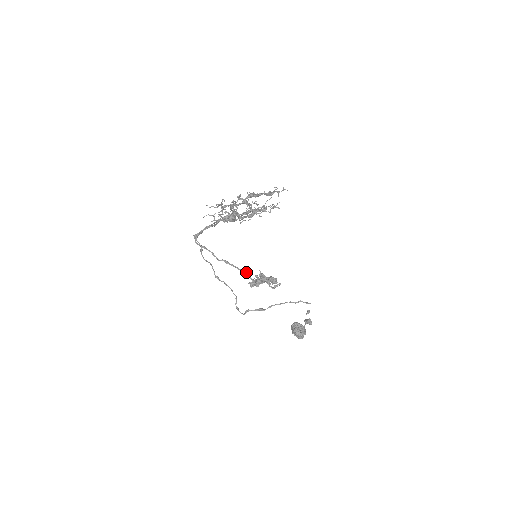
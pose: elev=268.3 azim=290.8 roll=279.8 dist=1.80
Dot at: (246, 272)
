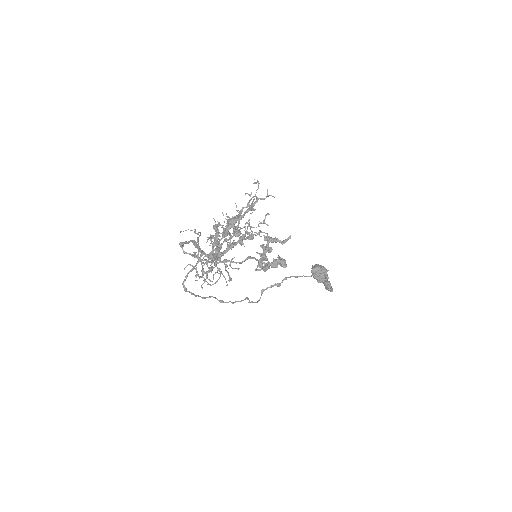
Dot at: (250, 258)
